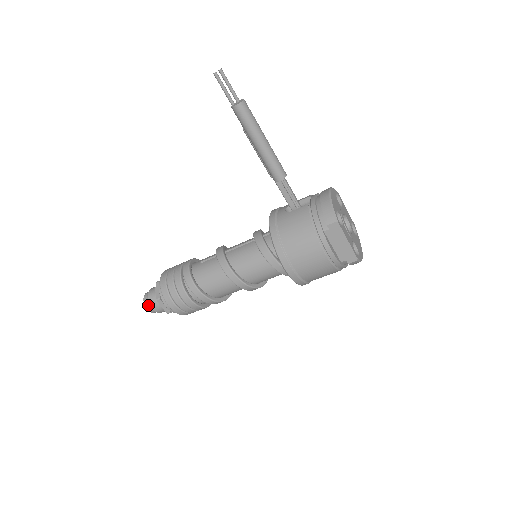
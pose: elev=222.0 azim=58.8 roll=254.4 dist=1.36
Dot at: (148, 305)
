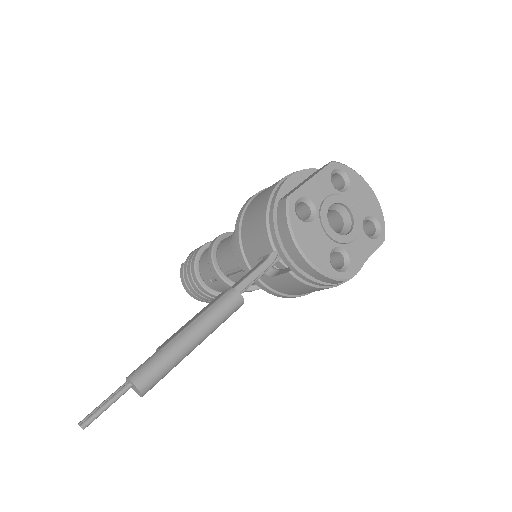
Dot at: occluded
